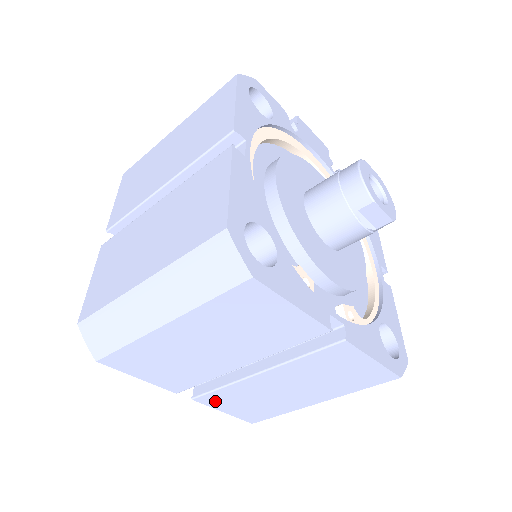
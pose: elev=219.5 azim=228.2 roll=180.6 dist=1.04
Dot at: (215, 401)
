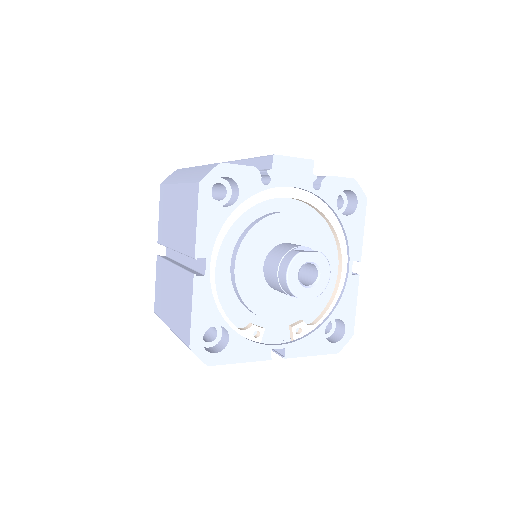
Dot at: occluded
